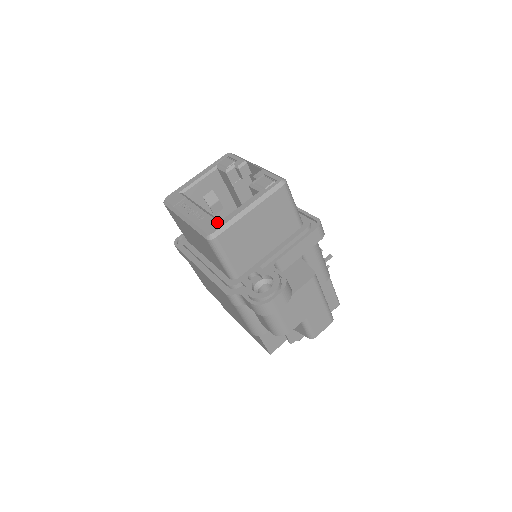
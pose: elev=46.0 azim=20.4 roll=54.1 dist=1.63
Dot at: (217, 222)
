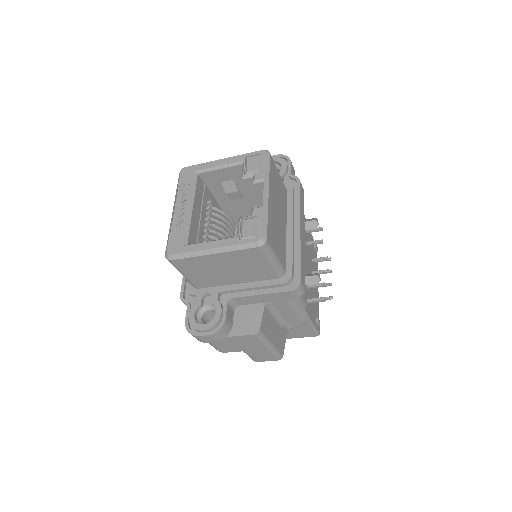
Dot at: (182, 244)
